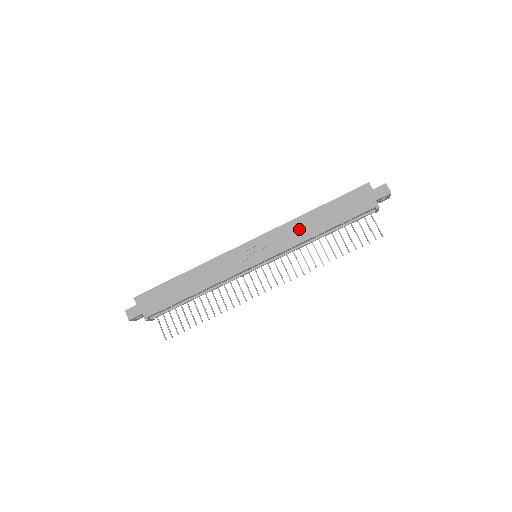
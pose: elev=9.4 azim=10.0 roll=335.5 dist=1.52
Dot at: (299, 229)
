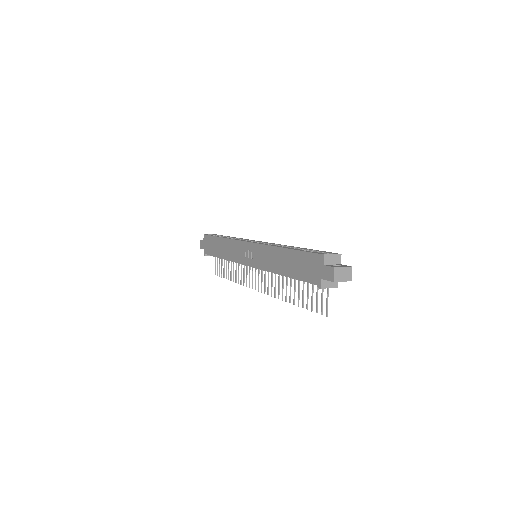
Dot at: (272, 258)
